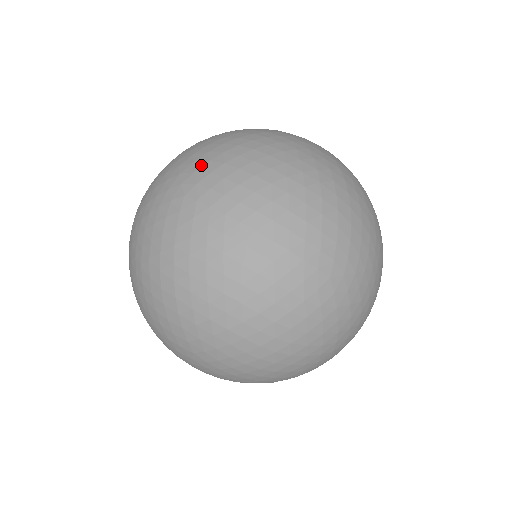
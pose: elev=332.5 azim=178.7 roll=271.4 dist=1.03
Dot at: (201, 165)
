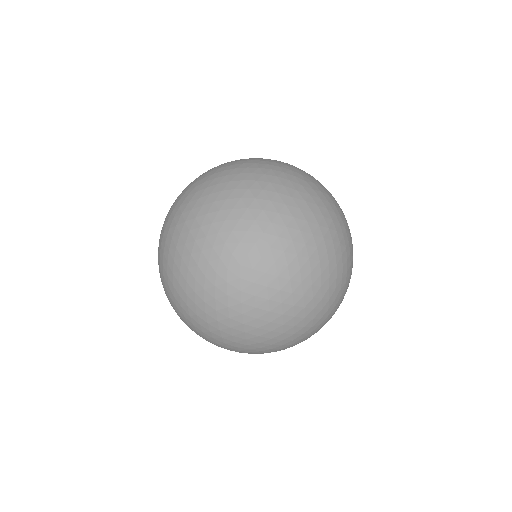
Dot at: (215, 169)
